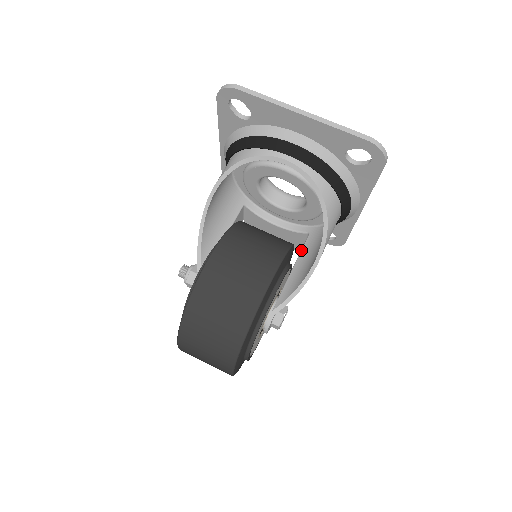
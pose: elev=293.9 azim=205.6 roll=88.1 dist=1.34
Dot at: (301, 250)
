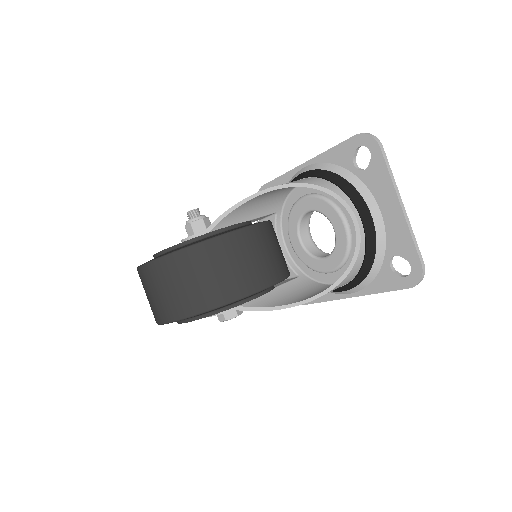
Dot at: (286, 282)
